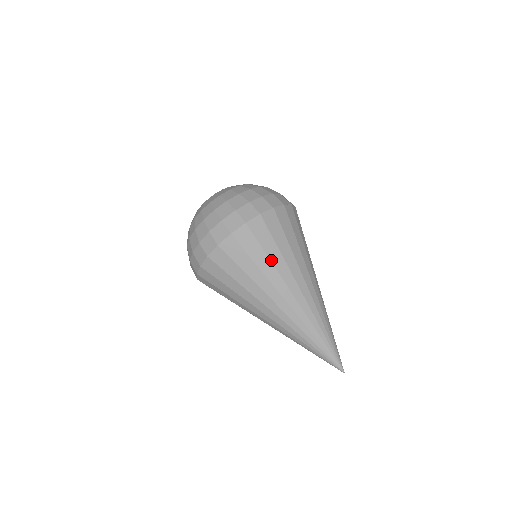
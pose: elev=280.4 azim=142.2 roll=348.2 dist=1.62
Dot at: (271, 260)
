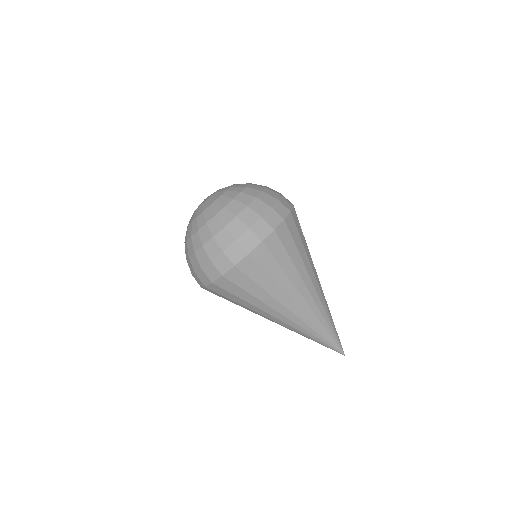
Dot at: (301, 256)
